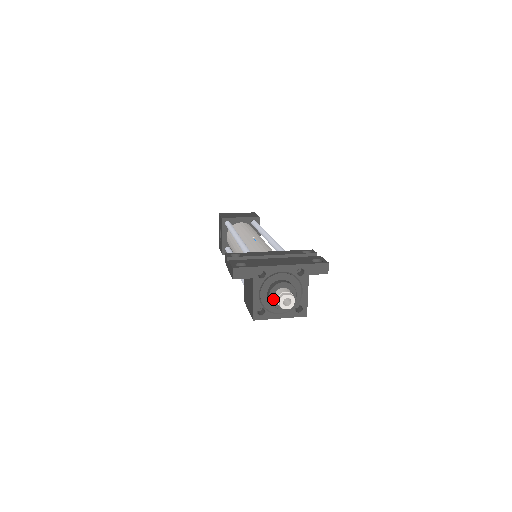
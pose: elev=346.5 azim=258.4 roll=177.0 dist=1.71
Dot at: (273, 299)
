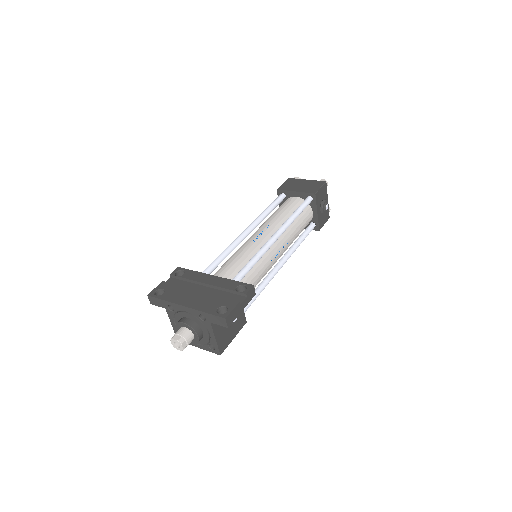
Dot at: occluded
